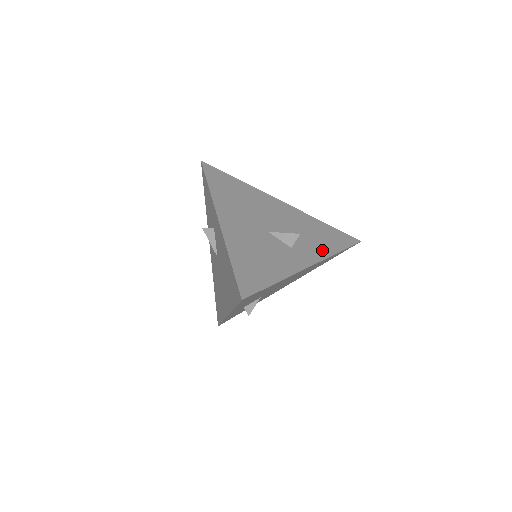
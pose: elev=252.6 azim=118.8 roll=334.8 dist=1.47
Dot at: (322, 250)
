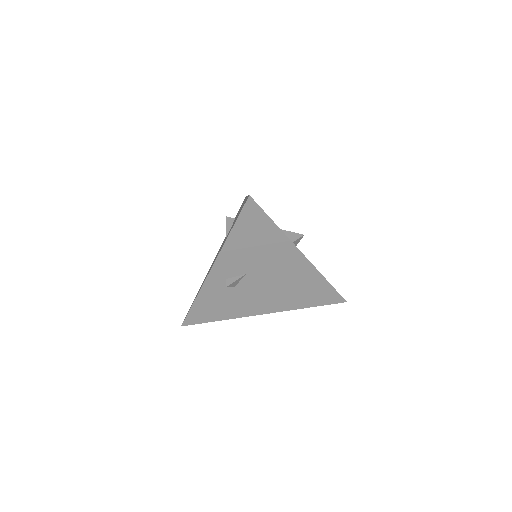
Dot at: occluded
